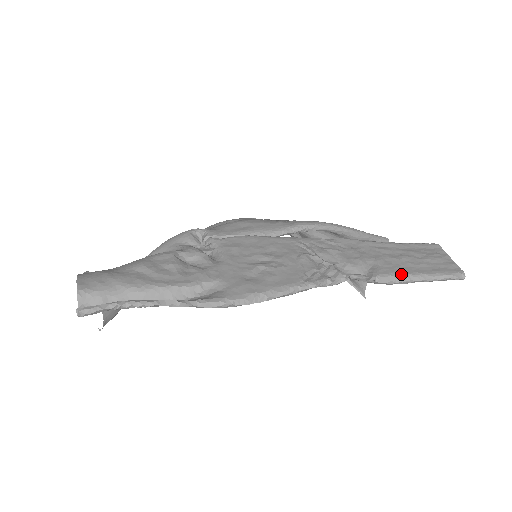
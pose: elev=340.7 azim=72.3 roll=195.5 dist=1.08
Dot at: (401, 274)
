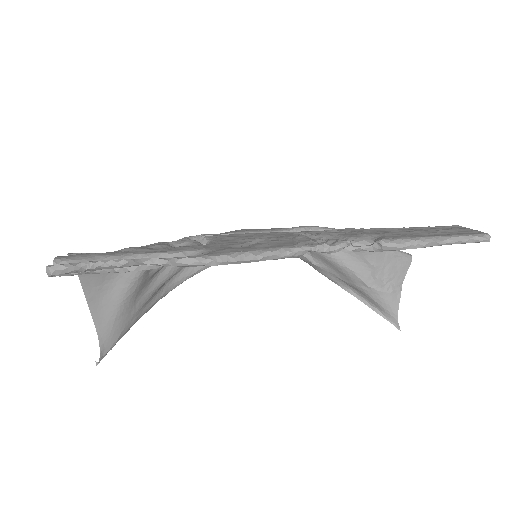
Dot at: (411, 238)
